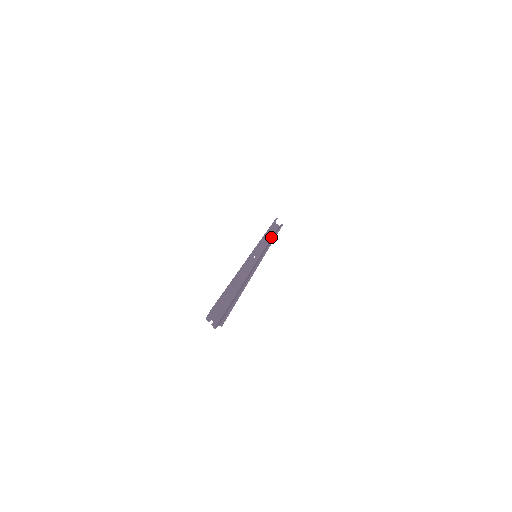
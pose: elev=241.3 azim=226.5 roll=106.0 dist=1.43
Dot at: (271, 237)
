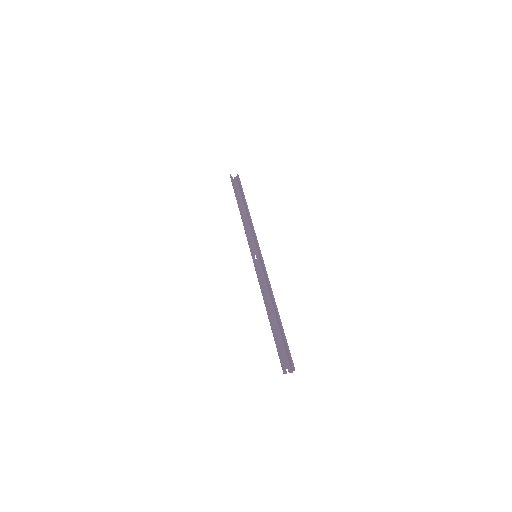
Dot at: (244, 207)
